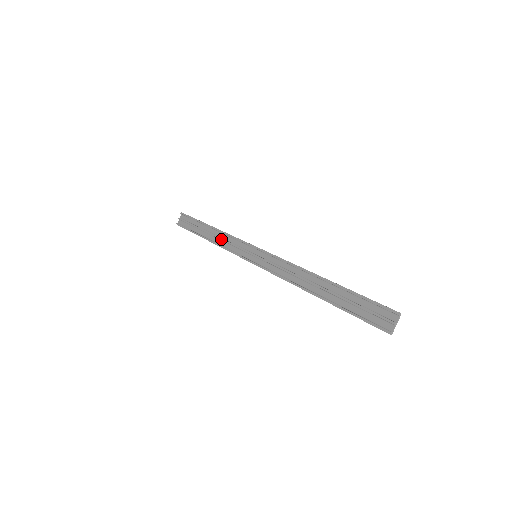
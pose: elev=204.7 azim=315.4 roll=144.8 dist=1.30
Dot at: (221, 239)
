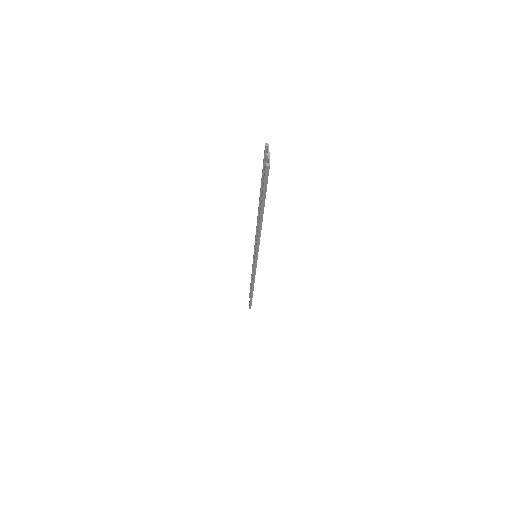
Dot at: (252, 277)
